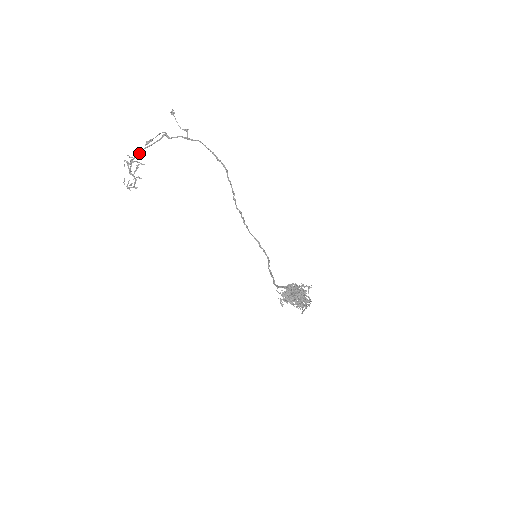
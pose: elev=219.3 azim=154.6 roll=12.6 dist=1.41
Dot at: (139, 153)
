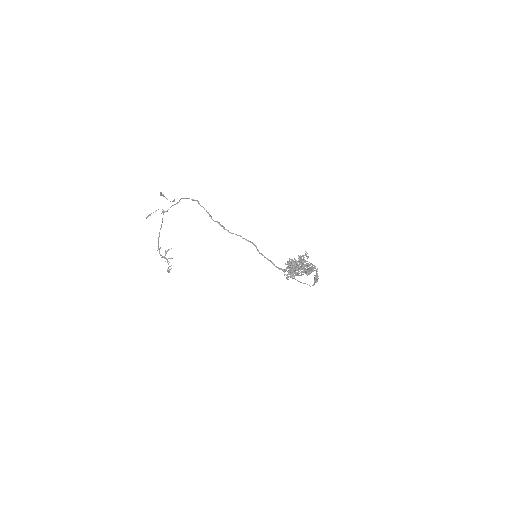
Dot at: occluded
